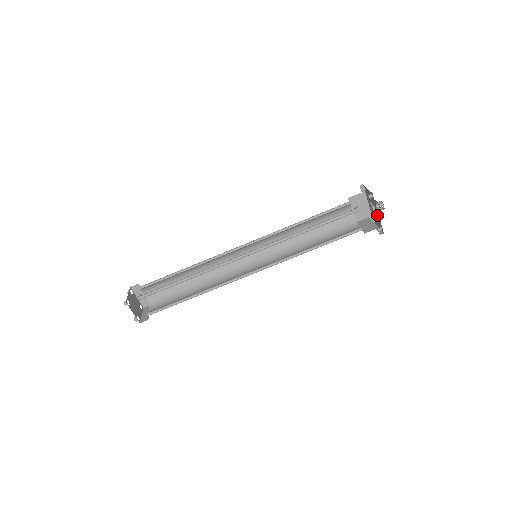
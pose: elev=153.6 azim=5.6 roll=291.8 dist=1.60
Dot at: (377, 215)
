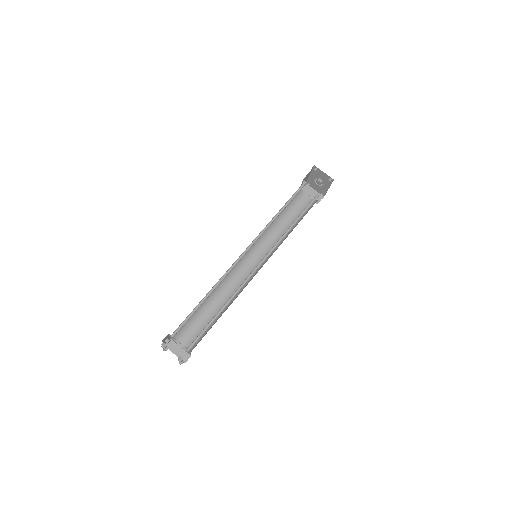
Dot at: (324, 188)
